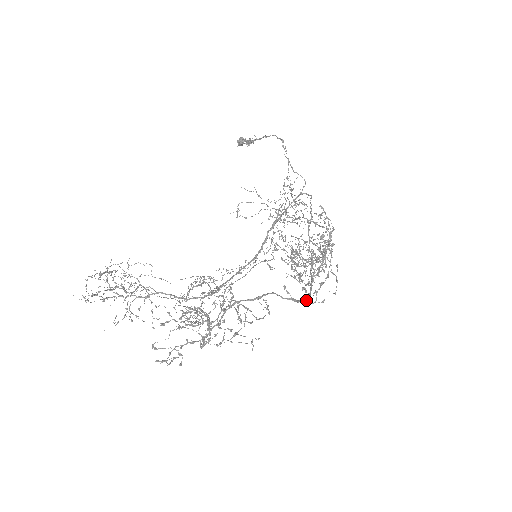
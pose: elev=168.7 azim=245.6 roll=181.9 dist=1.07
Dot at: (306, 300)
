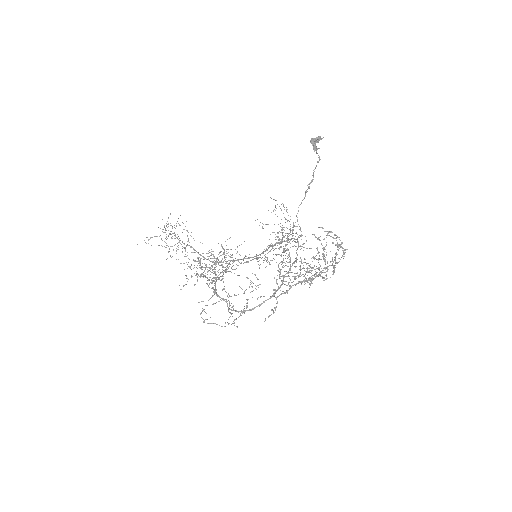
Dot at: (240, 314)
